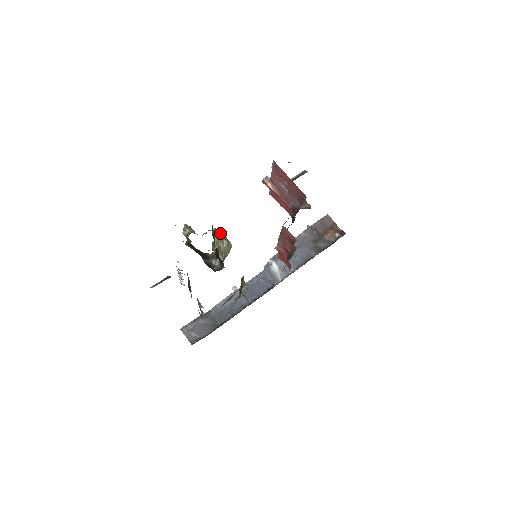
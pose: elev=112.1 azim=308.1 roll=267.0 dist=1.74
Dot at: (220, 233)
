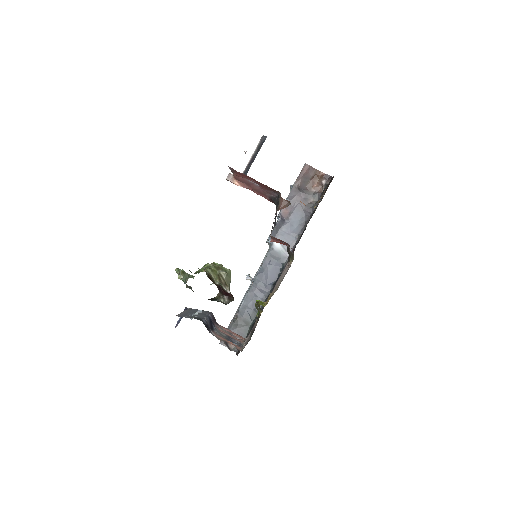
Dot at: (214, 268)
